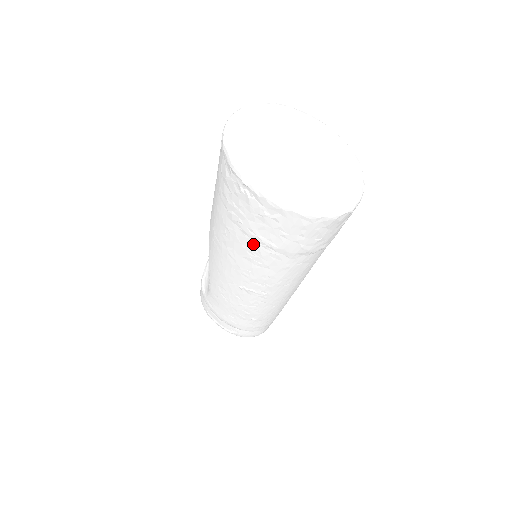
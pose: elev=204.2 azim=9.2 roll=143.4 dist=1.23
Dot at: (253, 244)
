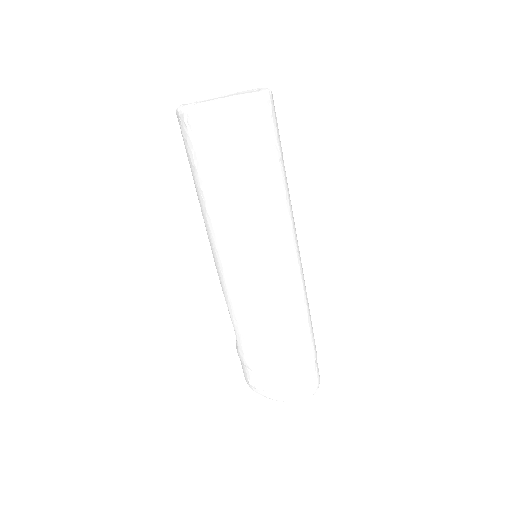
Dot at: (214, 181)
